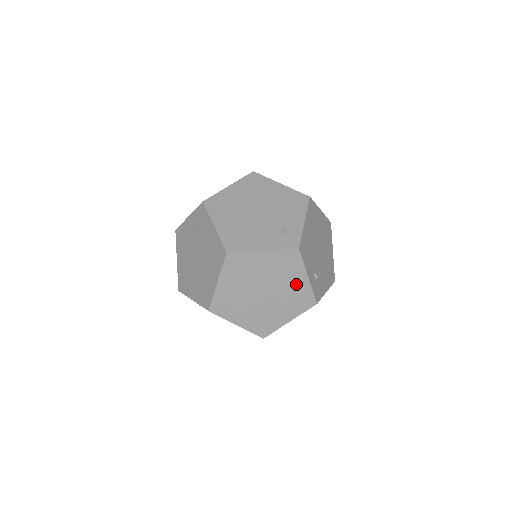
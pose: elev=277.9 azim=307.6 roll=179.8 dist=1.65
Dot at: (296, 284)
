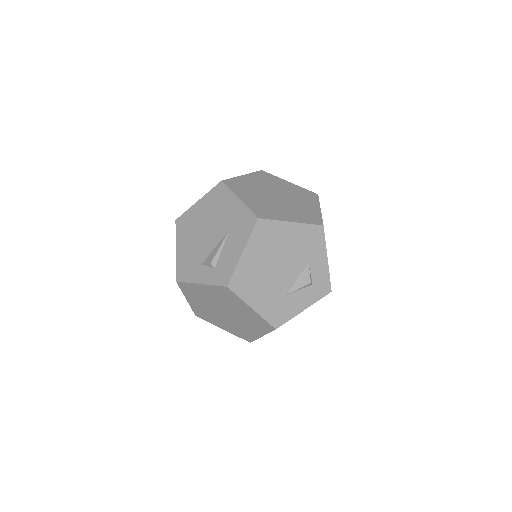
Dot at: occluded
